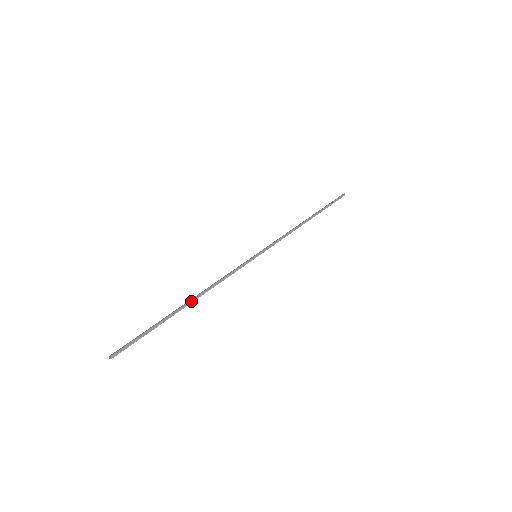
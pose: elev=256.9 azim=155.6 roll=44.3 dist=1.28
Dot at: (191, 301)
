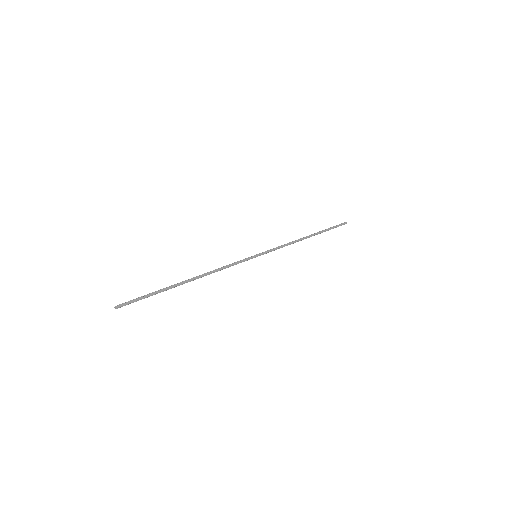
Dot at: (192, 280)
